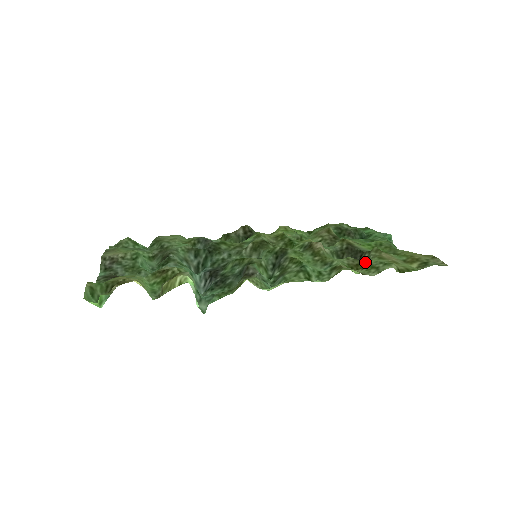
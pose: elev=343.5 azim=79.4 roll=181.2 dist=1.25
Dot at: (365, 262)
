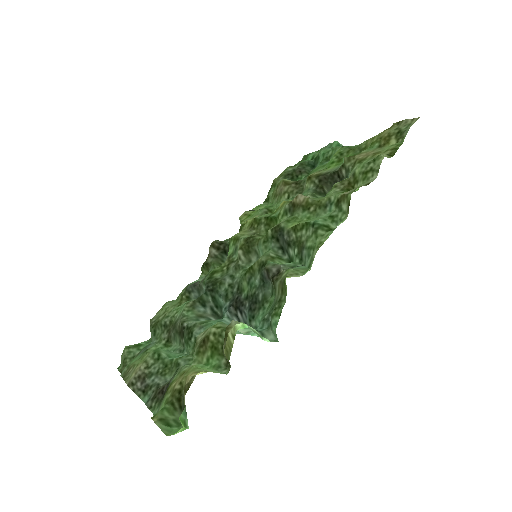
Dot at: (353, 176)
